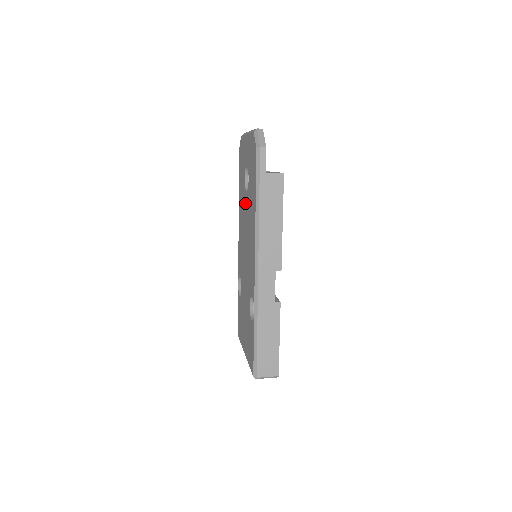
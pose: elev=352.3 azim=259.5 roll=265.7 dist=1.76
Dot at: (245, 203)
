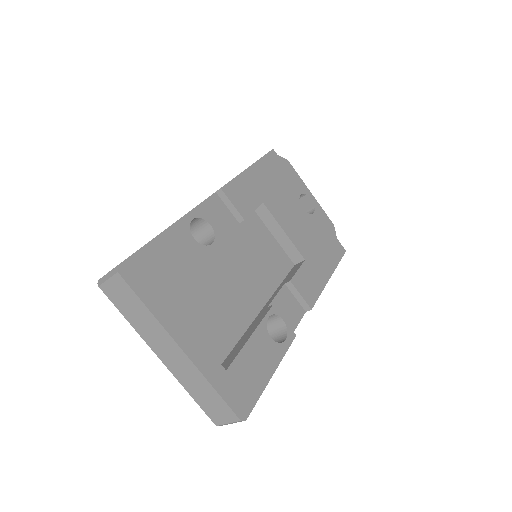
Dot at: occluded
